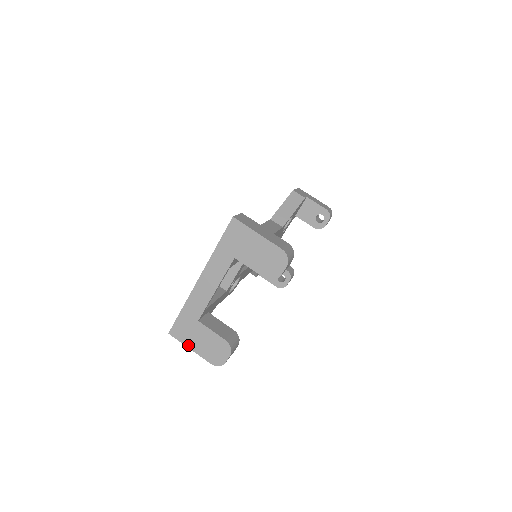
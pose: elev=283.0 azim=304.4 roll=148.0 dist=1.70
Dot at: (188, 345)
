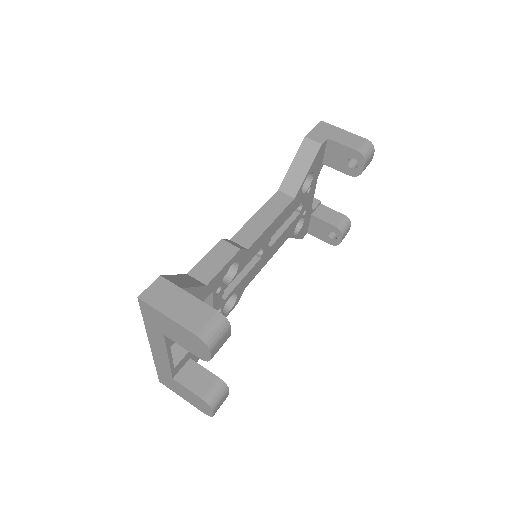
Dot at: (178, 394)
